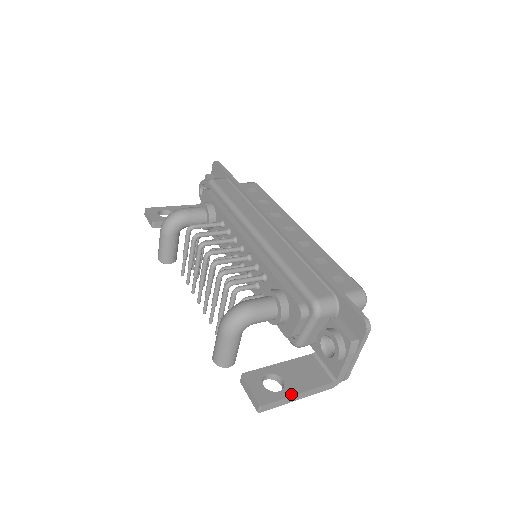
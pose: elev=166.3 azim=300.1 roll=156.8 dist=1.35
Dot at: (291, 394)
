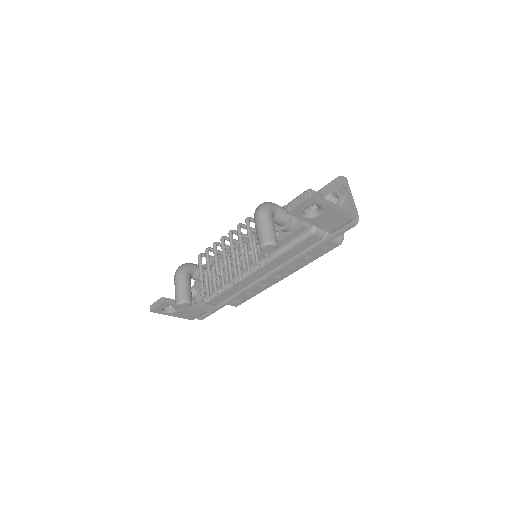
Dot at: (326, 200)
